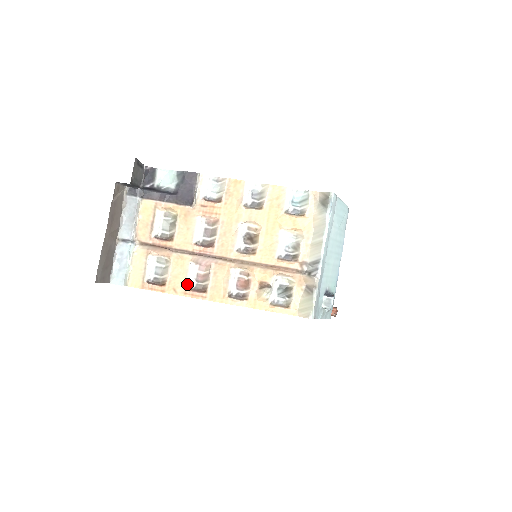
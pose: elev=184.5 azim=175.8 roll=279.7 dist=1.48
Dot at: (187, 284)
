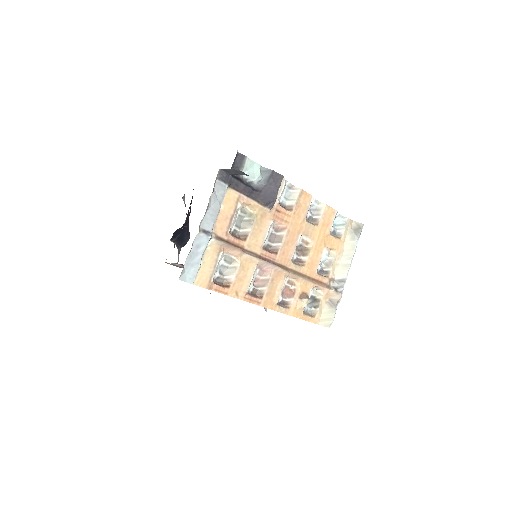
Dot at: (248, 288)
